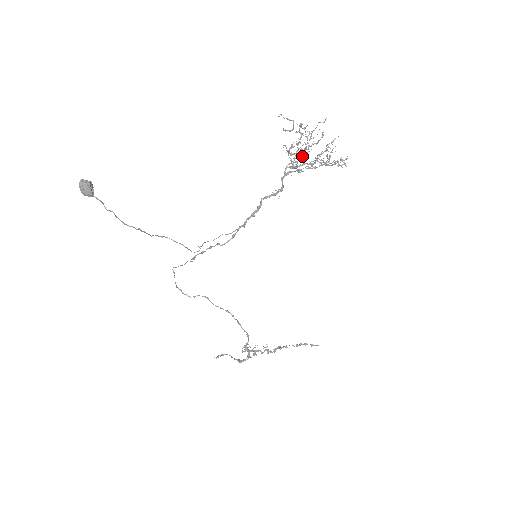
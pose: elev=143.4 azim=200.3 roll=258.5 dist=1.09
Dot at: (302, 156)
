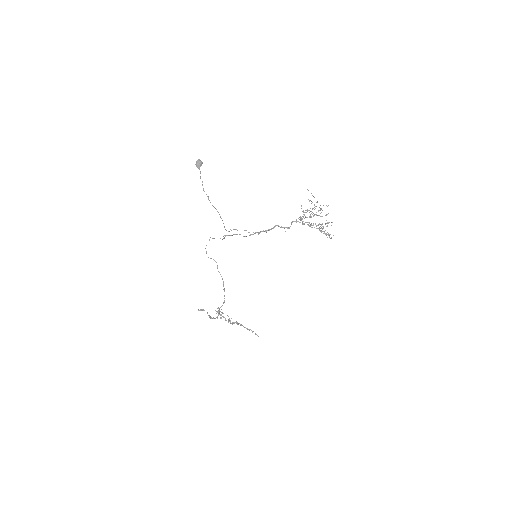
Dot at: occluded
